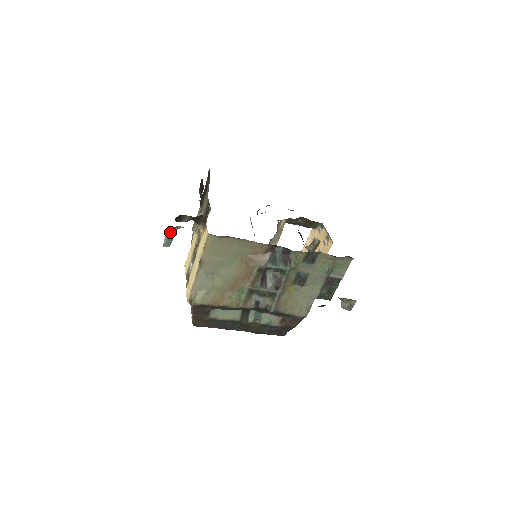
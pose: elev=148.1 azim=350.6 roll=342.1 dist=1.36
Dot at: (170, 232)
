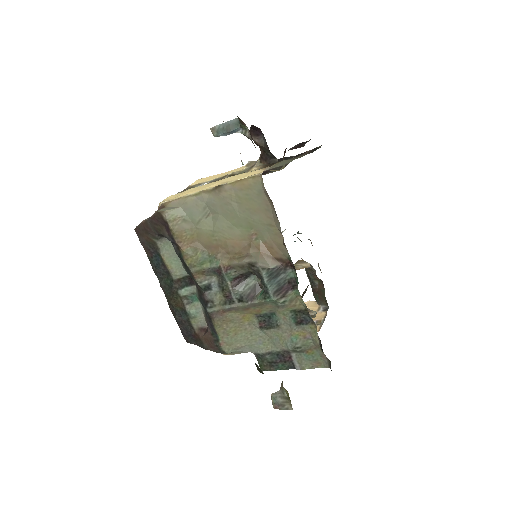
Dot at: (235, 125)
